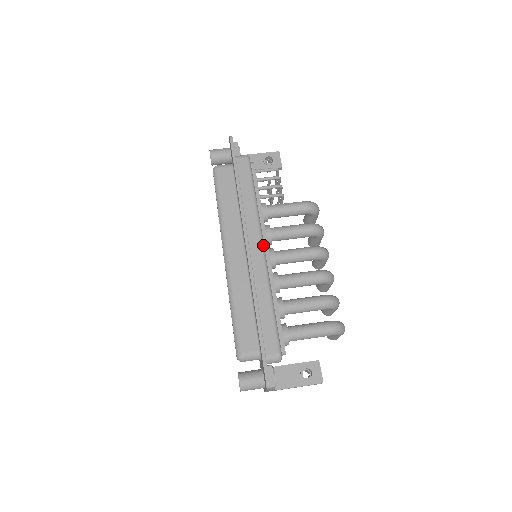
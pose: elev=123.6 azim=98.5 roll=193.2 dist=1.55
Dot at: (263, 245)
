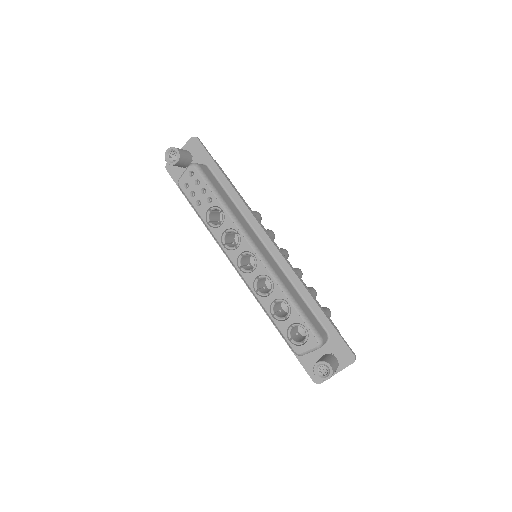
Dot at: (273, 240)
